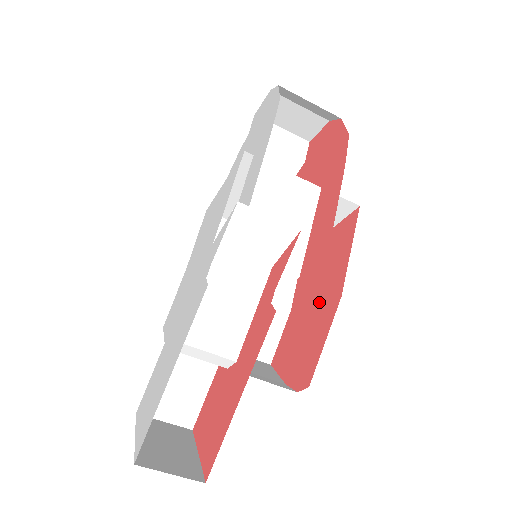
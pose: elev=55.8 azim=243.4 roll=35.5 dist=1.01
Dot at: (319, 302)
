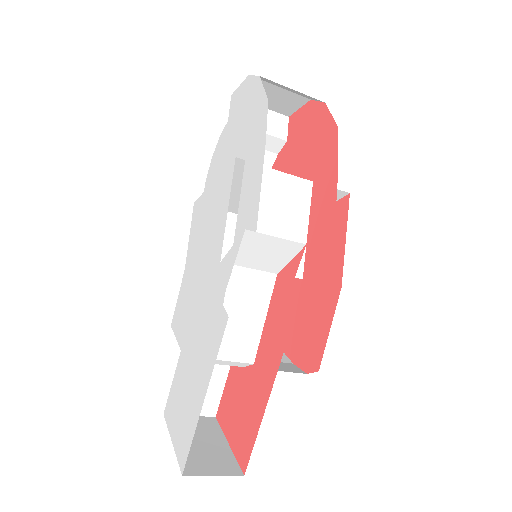
Dot at: (317, 288)
